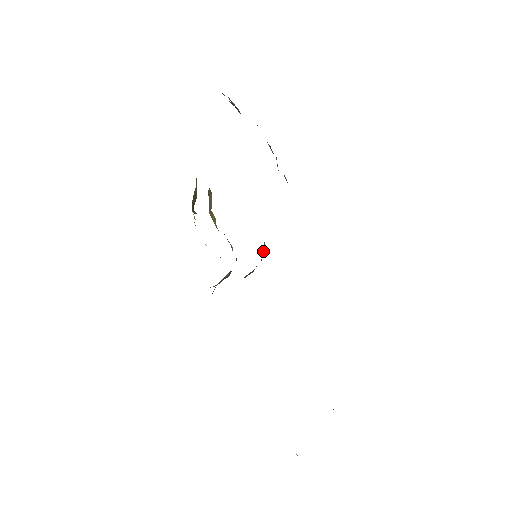
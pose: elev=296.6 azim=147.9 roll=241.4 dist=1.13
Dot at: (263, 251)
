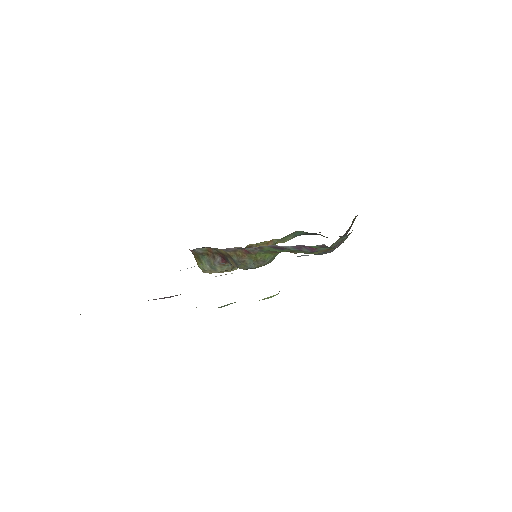
Dot at: (265, 256)
